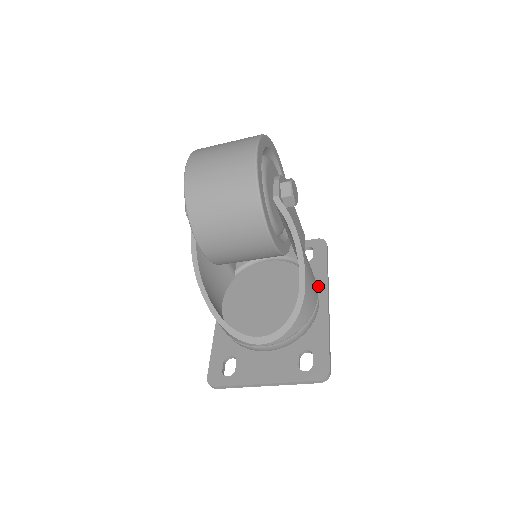
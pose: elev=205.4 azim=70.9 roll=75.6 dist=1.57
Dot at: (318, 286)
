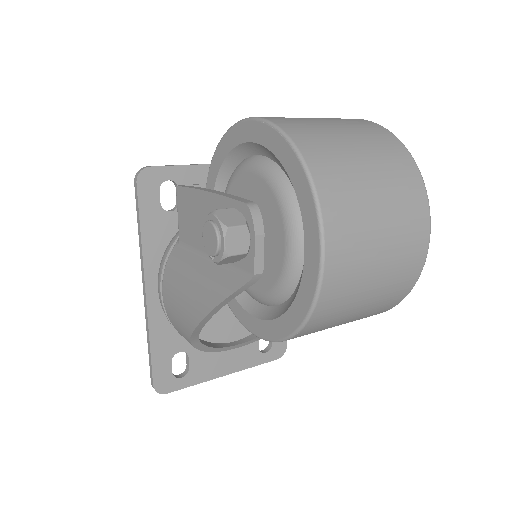
Dot at: occluded
